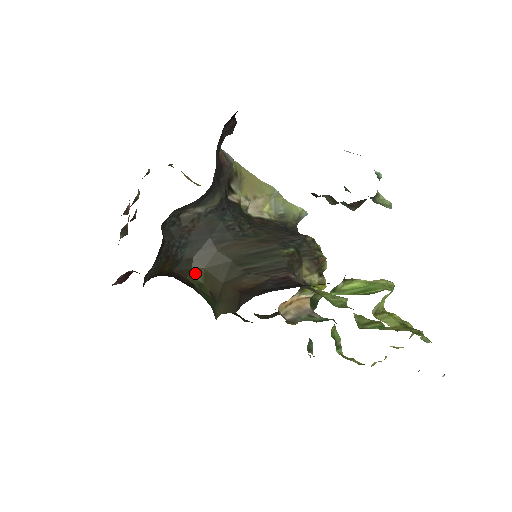
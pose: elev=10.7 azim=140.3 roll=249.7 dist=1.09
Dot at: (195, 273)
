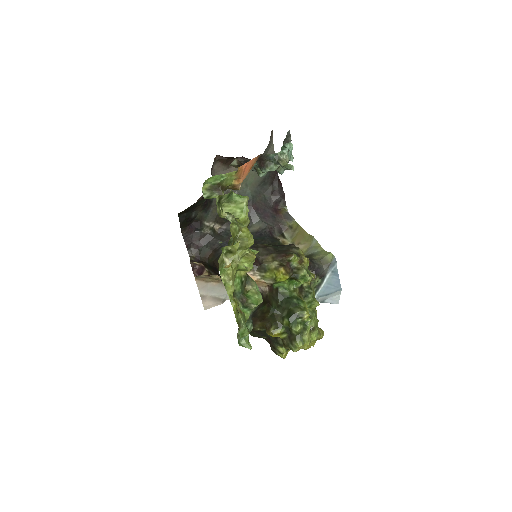
Dot at: occluded
